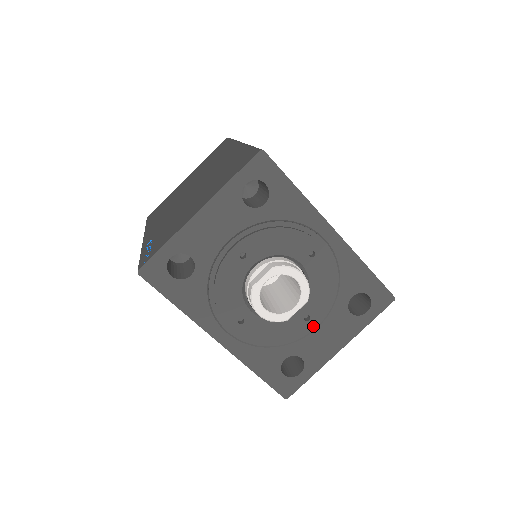
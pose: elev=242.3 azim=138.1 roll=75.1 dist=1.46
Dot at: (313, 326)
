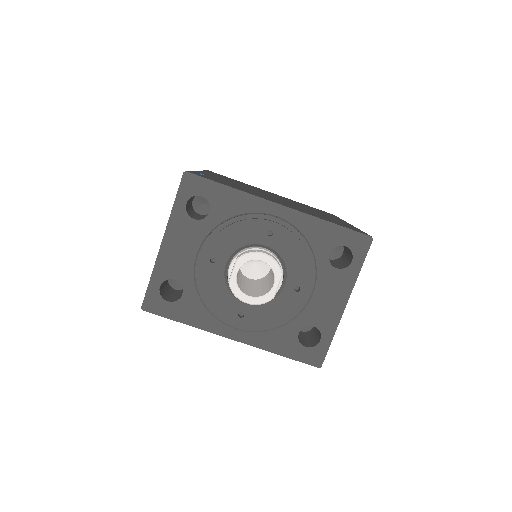
Dot at: (306, 294)
